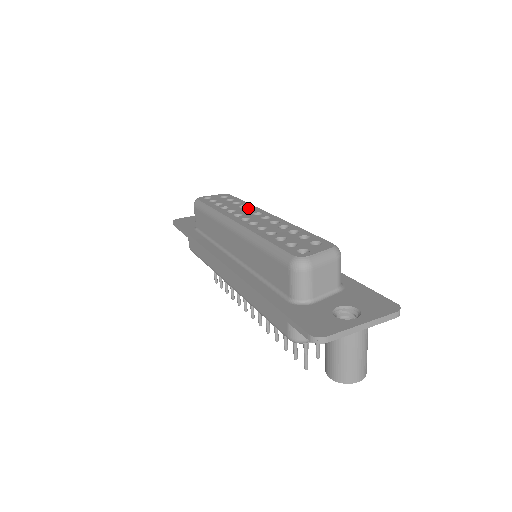
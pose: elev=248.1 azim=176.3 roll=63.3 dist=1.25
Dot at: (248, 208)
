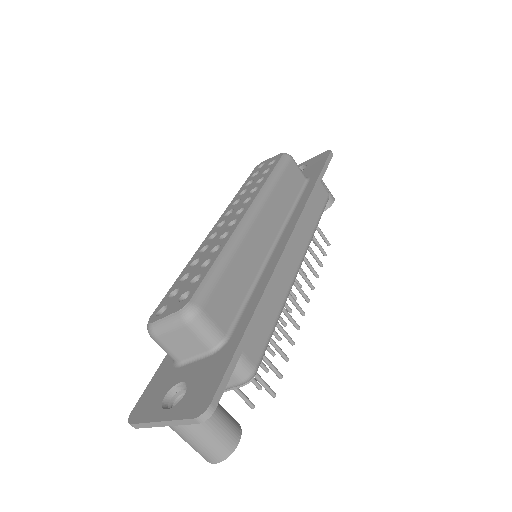
Dot at: (250, 195)
